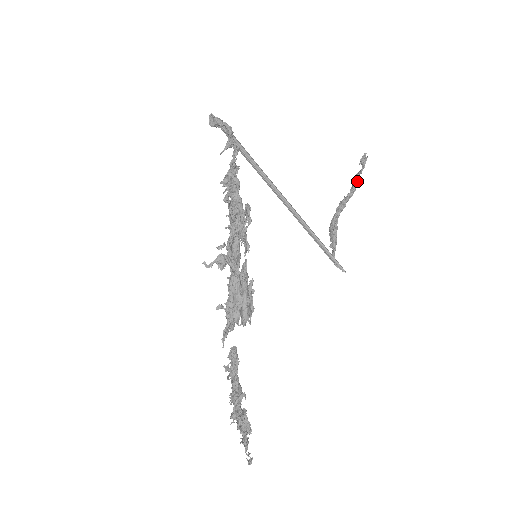
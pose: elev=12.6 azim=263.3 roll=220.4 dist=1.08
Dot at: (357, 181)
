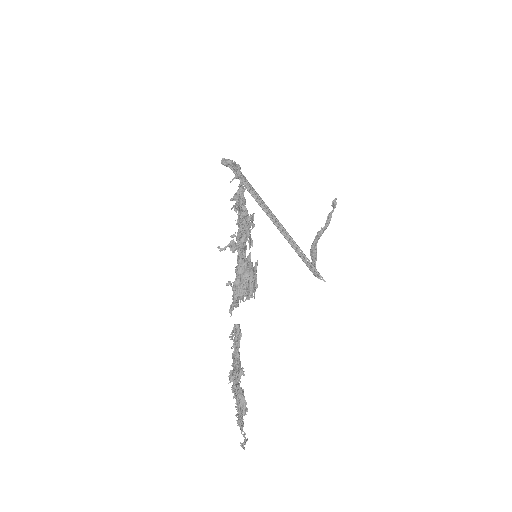
Dot at: (330, 217)
